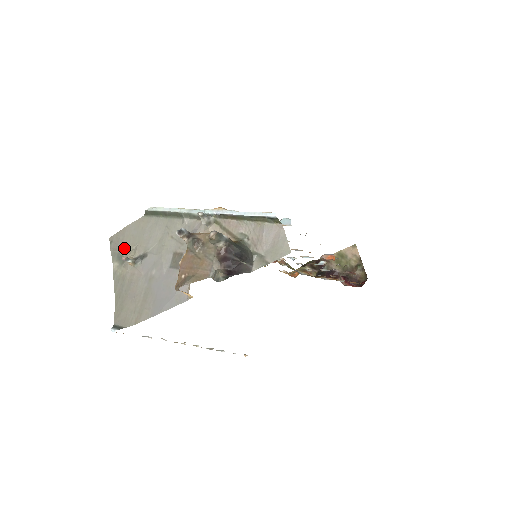
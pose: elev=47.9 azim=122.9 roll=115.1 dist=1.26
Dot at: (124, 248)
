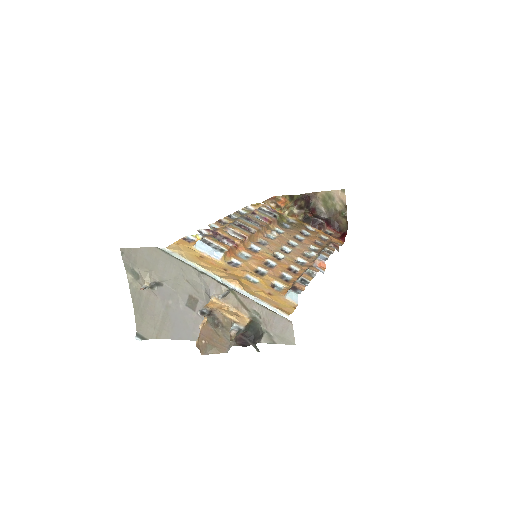
Dot at: (138, 267)
